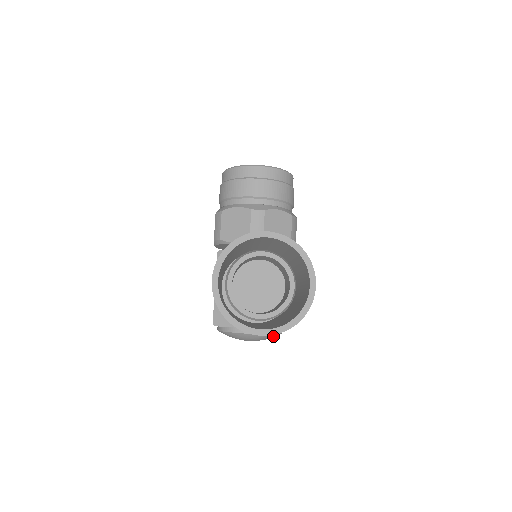
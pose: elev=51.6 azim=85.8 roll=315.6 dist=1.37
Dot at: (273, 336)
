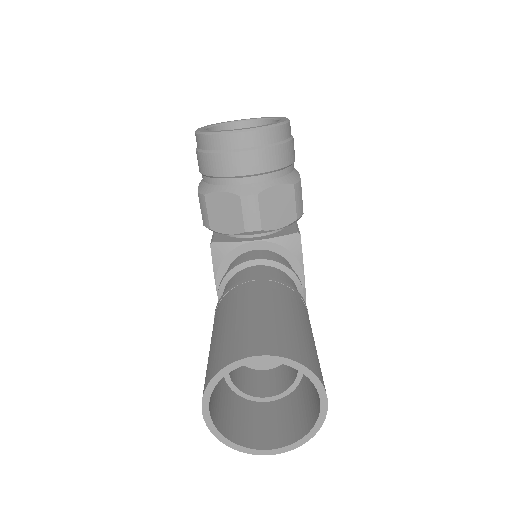
Dot at: occluded
